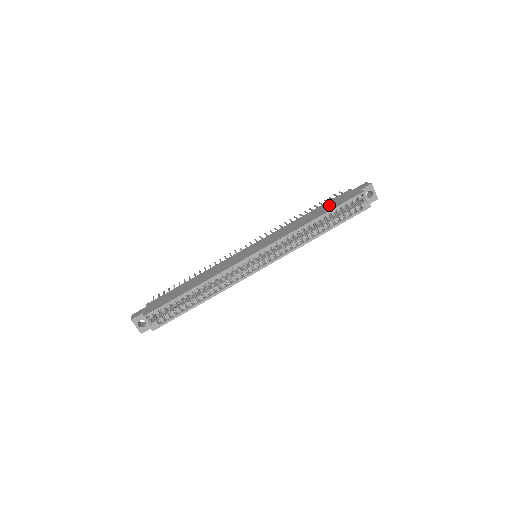
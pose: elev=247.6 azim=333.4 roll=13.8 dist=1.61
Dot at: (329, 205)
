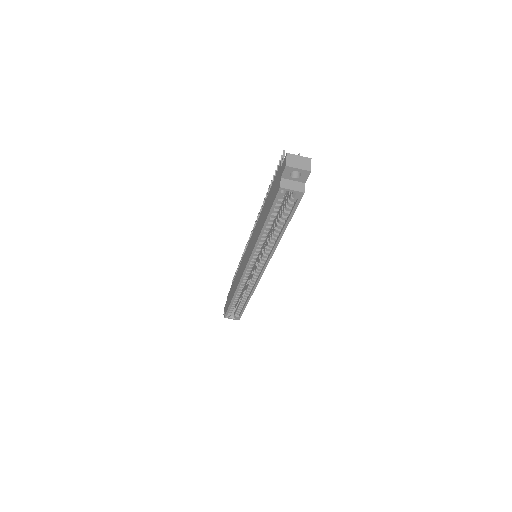
Dot at: (269, 201)
